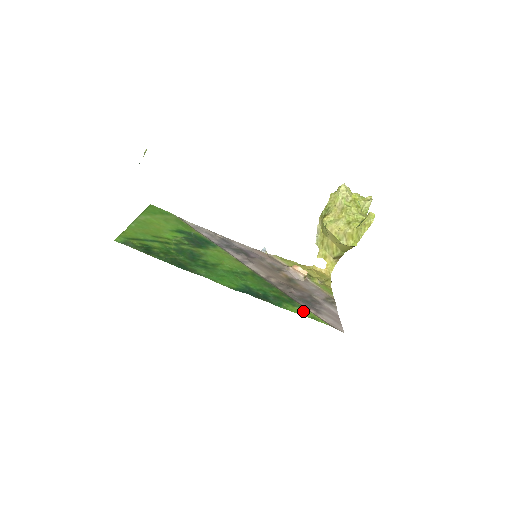
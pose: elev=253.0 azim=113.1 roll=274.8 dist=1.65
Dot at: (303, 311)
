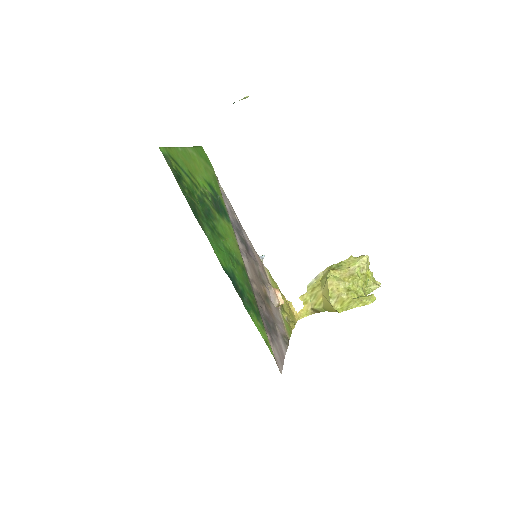
Dot at: (262, 330)
